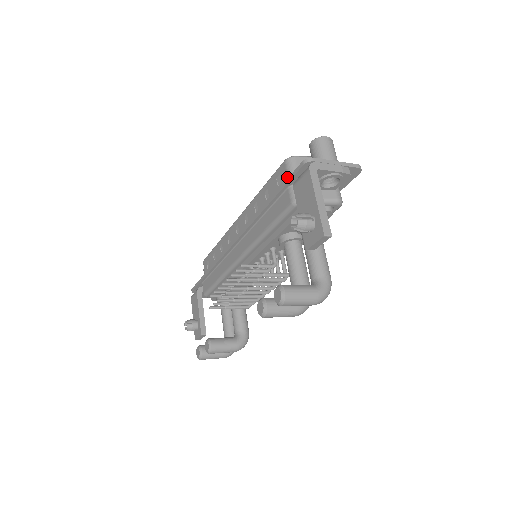
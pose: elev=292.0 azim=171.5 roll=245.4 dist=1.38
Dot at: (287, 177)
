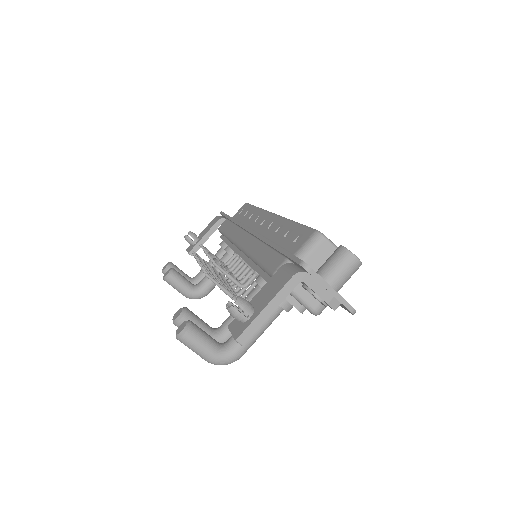
Dot at: (300, 247)
